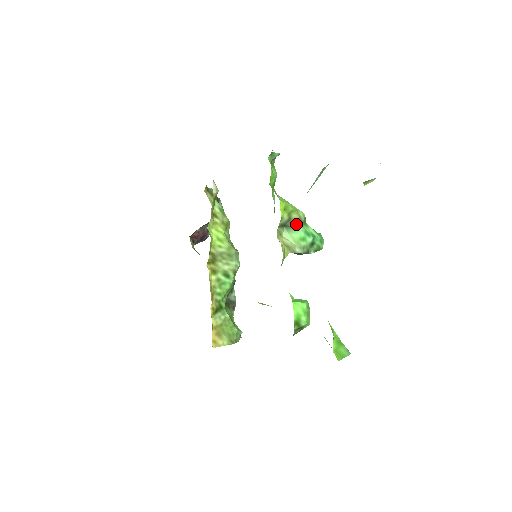
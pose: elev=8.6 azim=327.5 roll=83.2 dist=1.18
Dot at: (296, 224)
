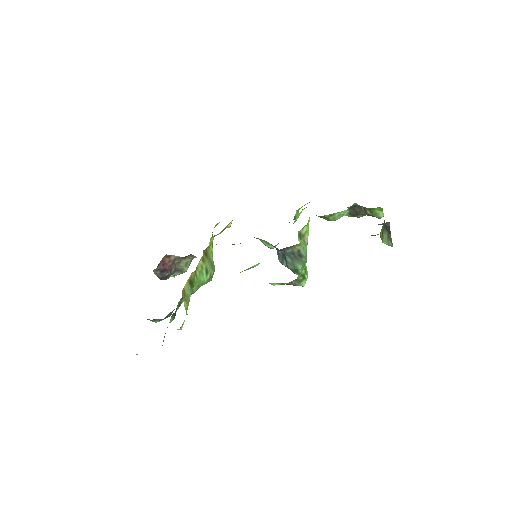
Dot at: (305, 242)
